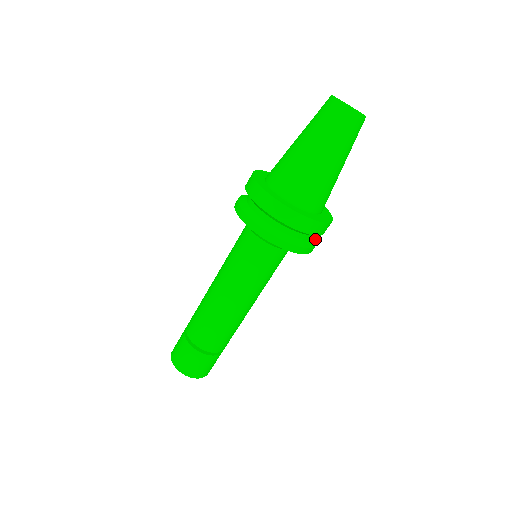
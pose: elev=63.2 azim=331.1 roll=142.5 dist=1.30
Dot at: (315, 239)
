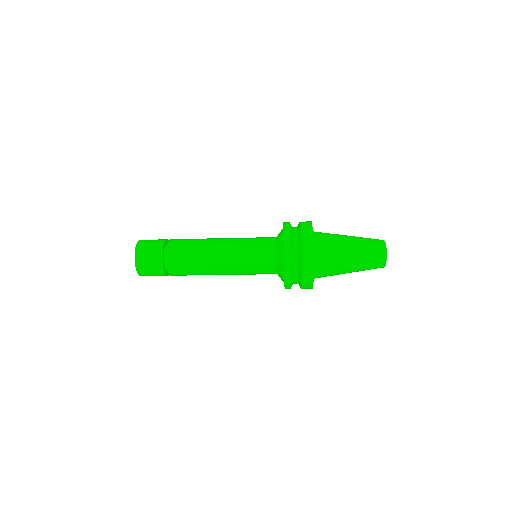
Dot at: occluded
